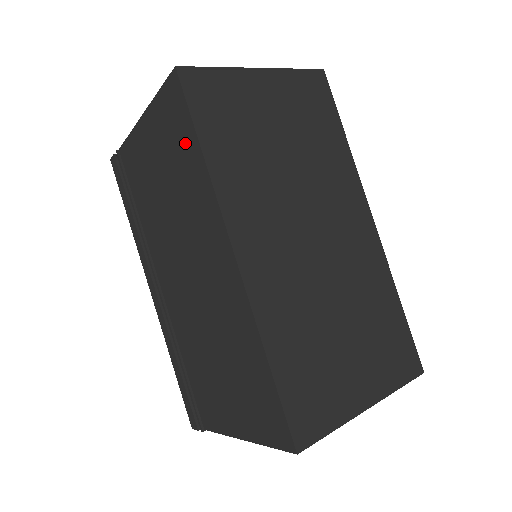
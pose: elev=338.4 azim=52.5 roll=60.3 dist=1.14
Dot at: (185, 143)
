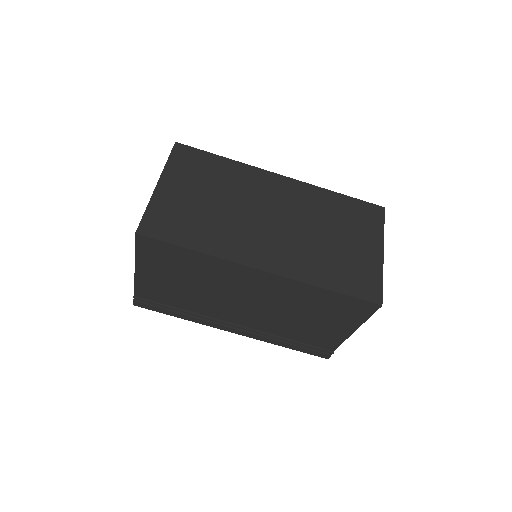
Dot at: (179, 256)
